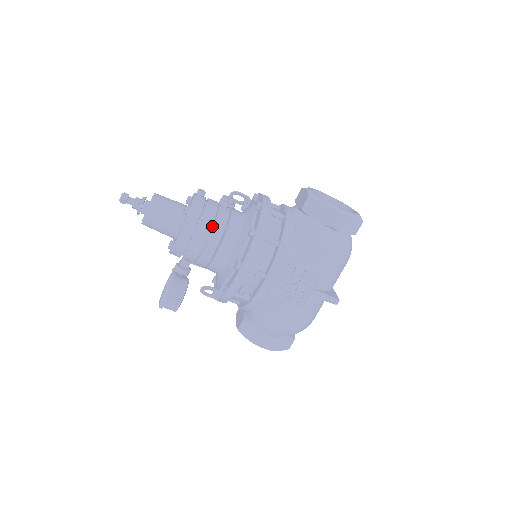
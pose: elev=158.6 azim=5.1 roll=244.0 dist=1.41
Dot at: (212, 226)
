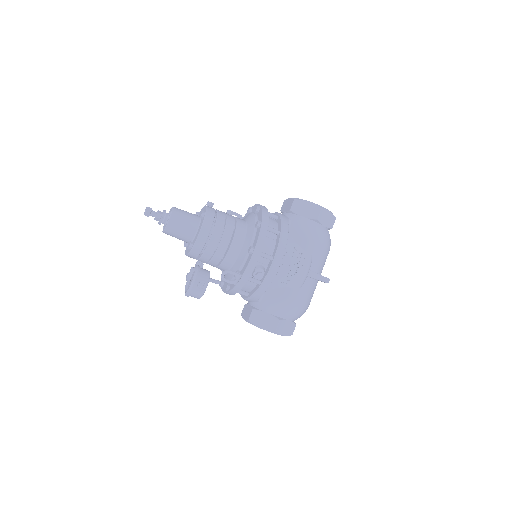
Dot at: occluded
